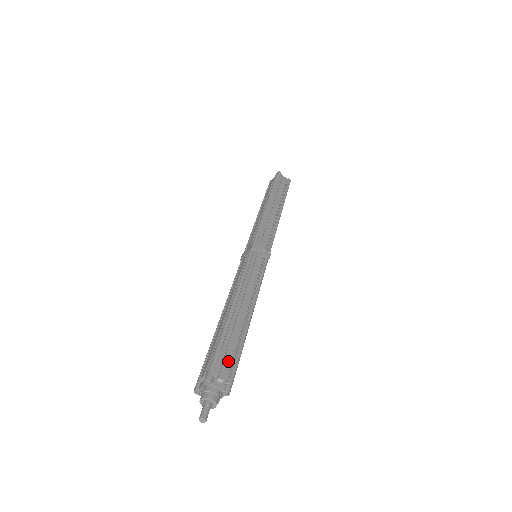
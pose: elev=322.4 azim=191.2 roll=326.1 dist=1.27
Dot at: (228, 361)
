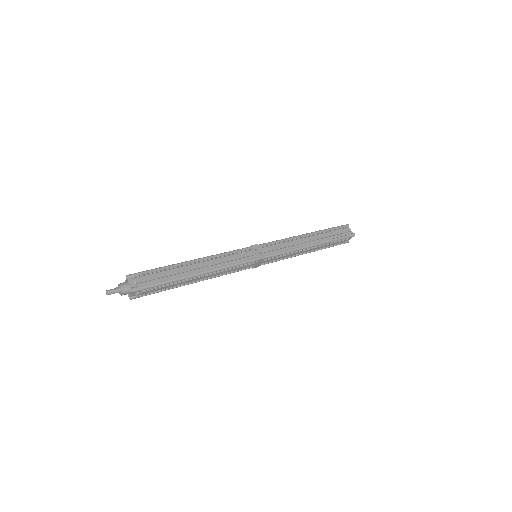
Dot at: (151, 278)
